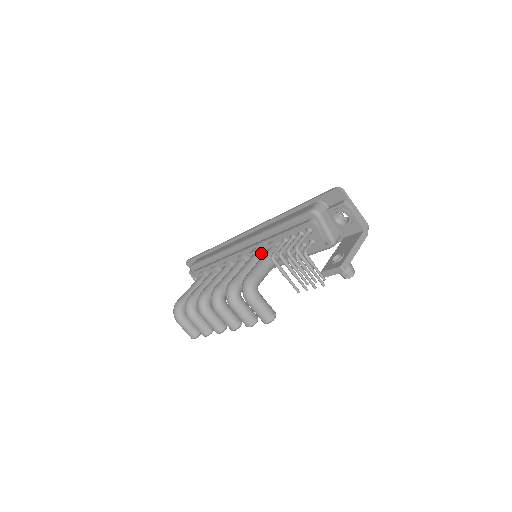
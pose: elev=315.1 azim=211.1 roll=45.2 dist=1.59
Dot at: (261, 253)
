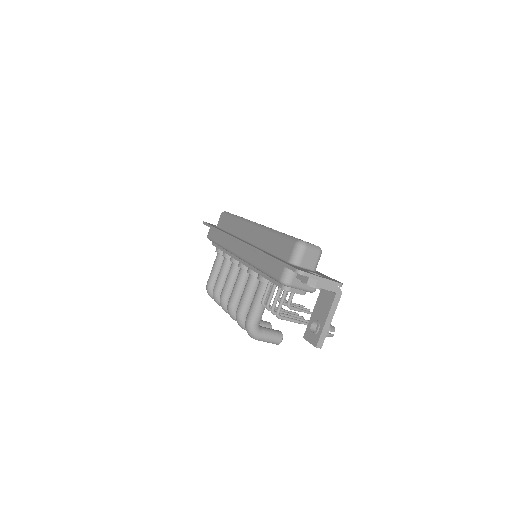
Dot at: (256, 276)
